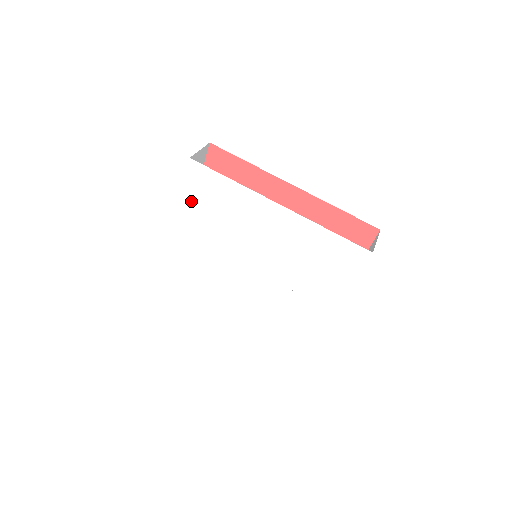
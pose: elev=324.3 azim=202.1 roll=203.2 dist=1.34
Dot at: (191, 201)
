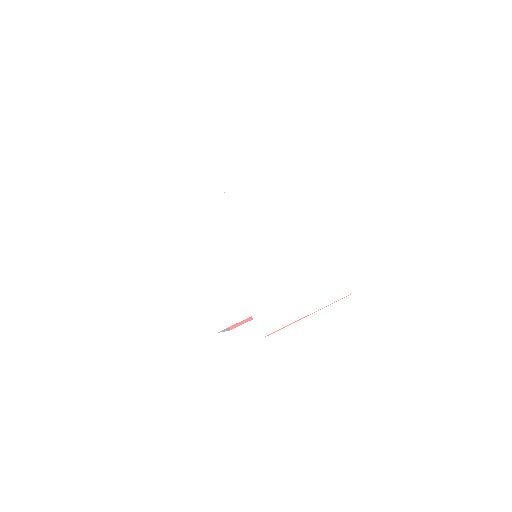
Dot at: (260, 185)
